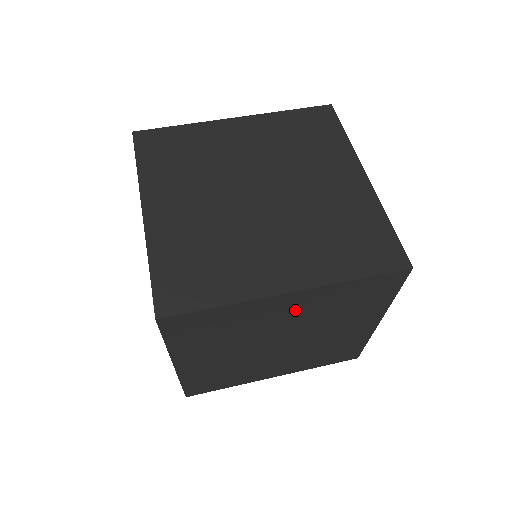
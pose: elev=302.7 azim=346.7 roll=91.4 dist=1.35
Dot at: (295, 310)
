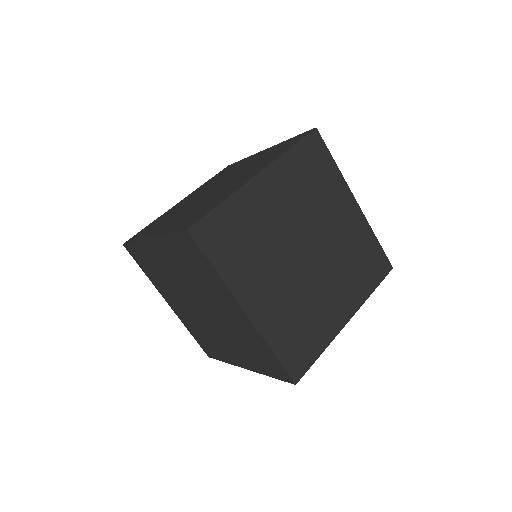
Dot at: occluded
